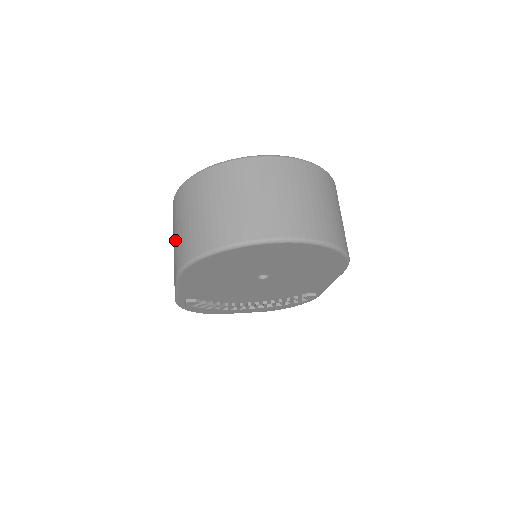
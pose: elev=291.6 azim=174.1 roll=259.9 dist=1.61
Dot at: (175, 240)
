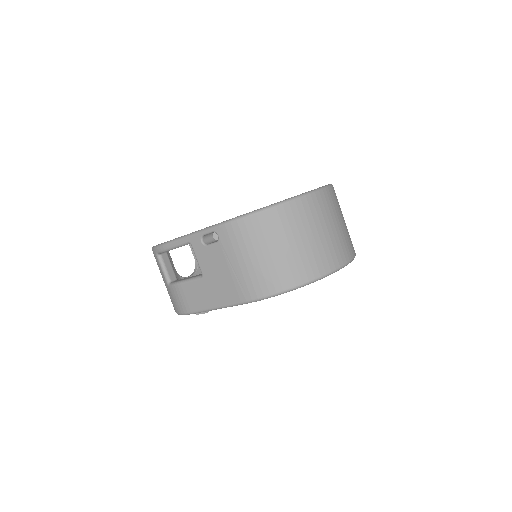
Dot at: (239, 269)
